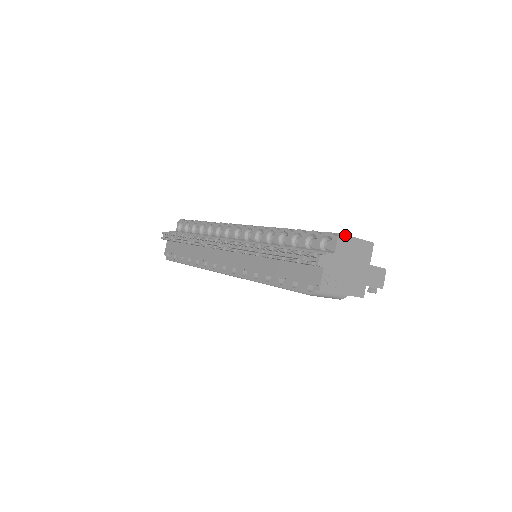
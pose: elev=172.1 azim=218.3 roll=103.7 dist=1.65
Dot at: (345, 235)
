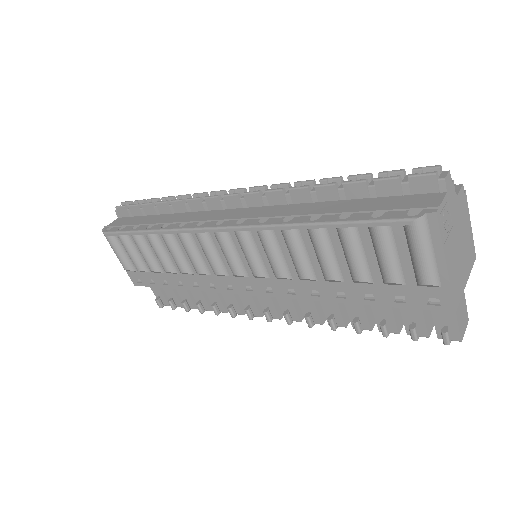
Dot at: (466, 197)
